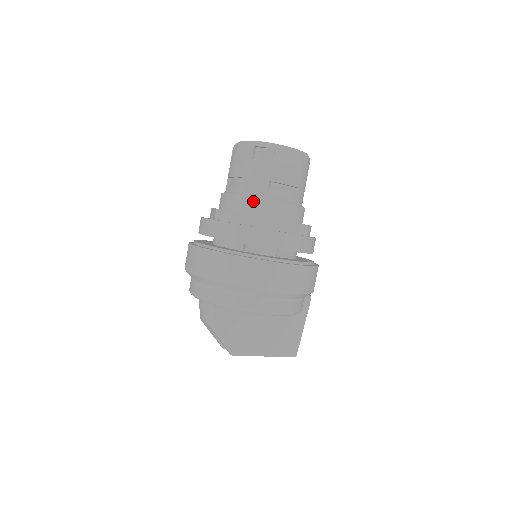
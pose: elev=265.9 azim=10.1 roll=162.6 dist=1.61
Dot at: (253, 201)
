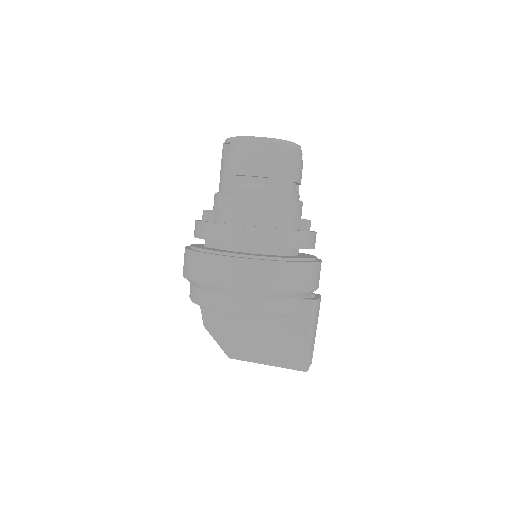
Dot at: (220, 197)
